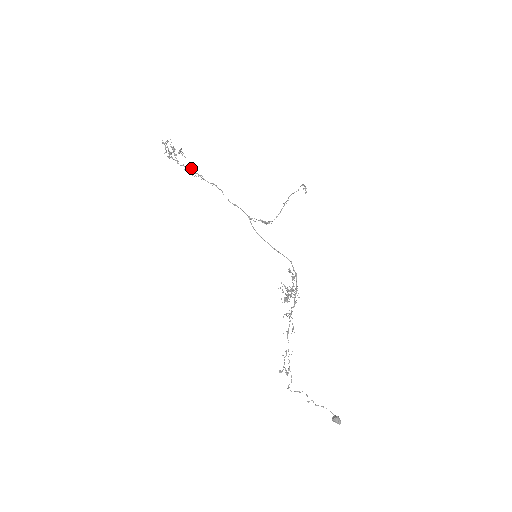
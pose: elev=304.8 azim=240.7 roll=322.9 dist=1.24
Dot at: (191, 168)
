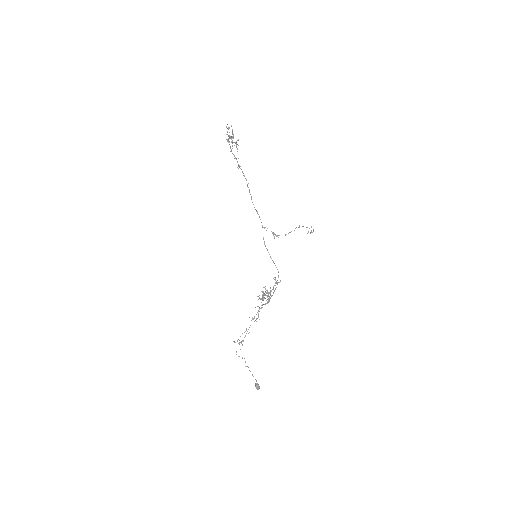
Dot at: occluded
